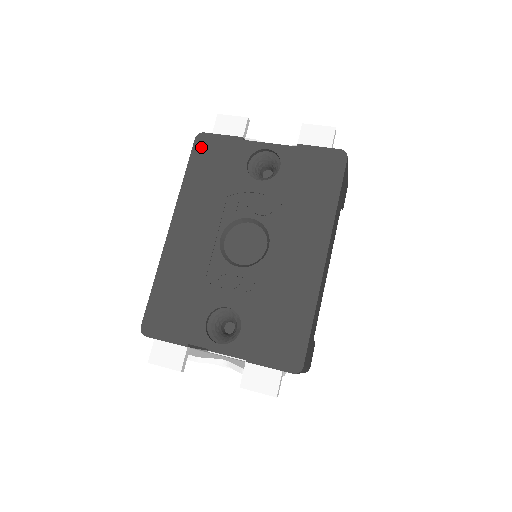
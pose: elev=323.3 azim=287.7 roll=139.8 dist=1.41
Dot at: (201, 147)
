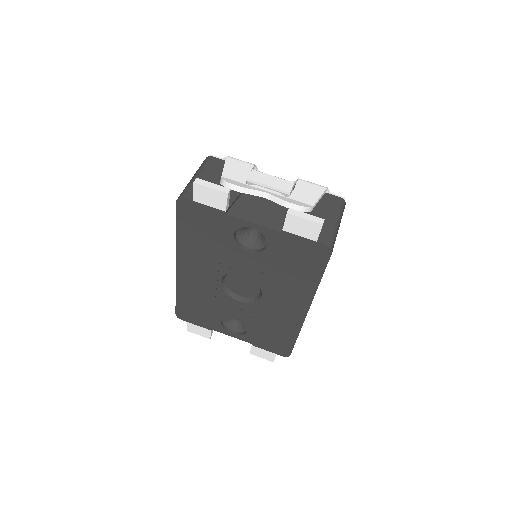
Dot at: (185, 211)
